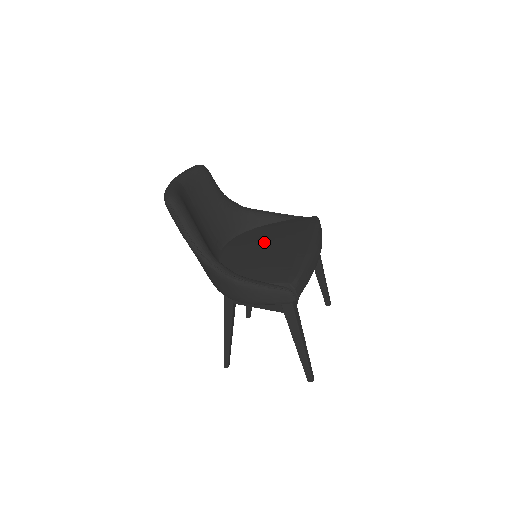
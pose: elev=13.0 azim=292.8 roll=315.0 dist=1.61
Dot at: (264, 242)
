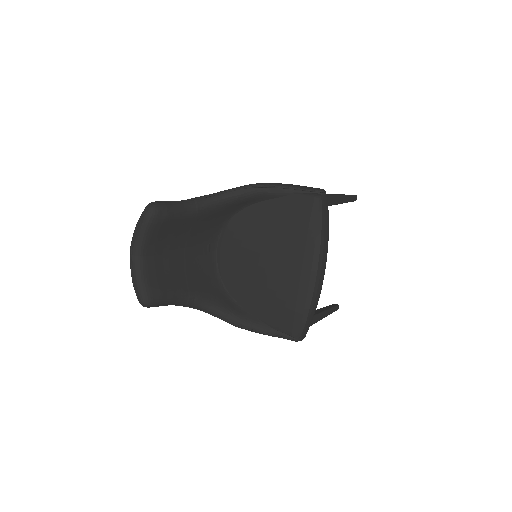
Dot at: (260, 256)
